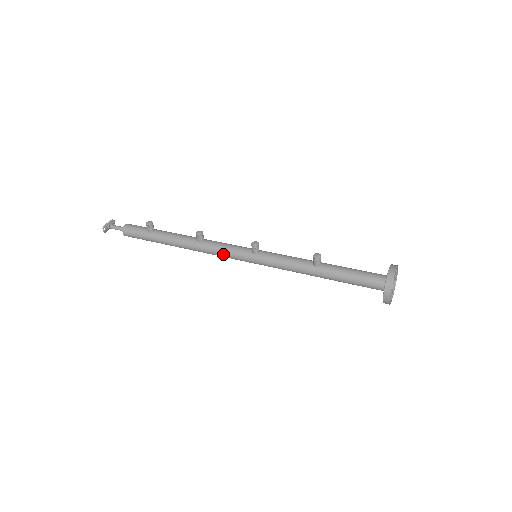
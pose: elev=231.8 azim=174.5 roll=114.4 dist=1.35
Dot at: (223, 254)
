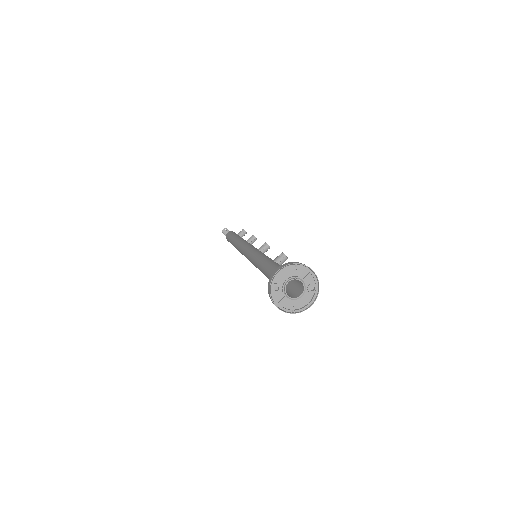
Dot at: (245, 246)
